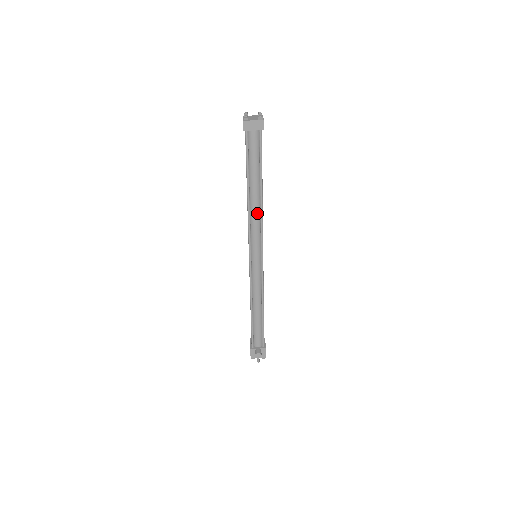
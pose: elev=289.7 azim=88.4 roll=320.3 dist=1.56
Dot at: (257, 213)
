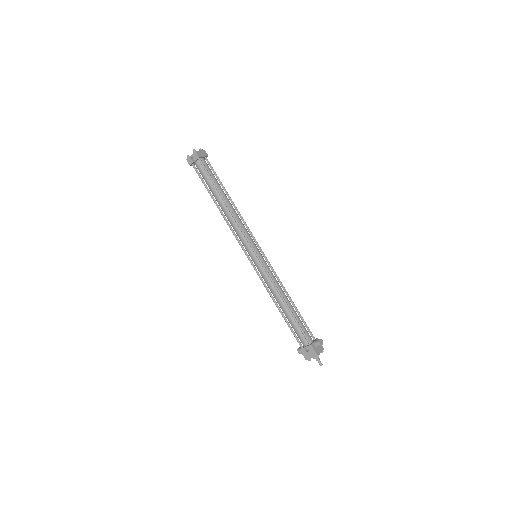
Dot at: (238, 216)
